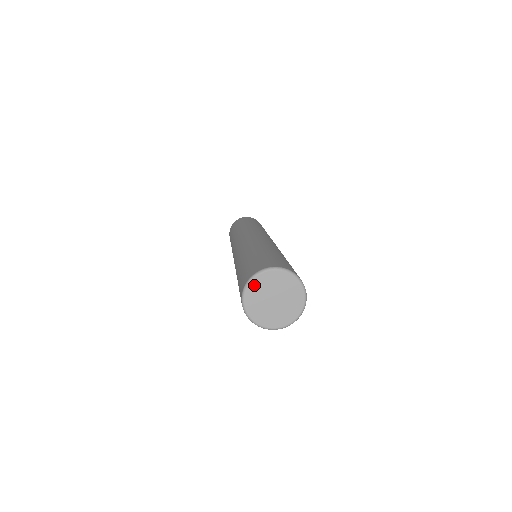
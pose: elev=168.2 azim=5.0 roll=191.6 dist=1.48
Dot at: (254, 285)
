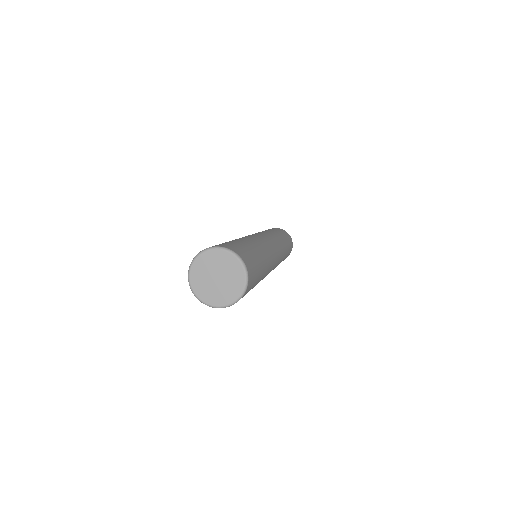
Dot at: (198, 262)
